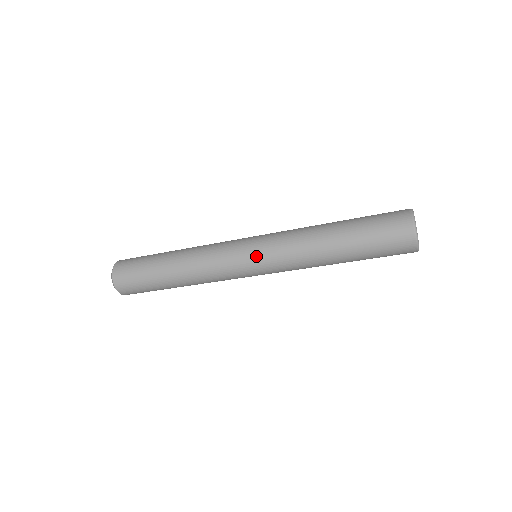
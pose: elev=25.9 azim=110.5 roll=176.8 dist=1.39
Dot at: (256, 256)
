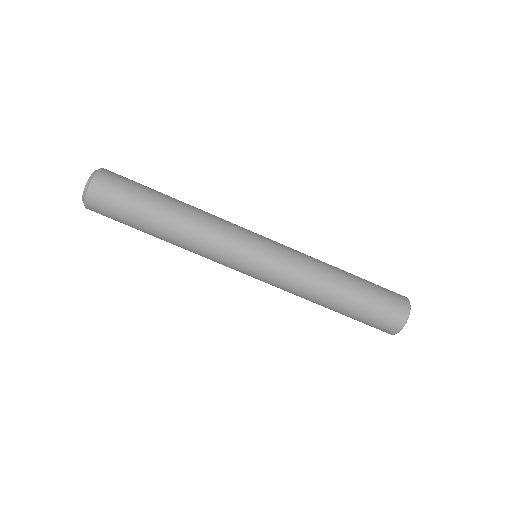
Dot at: (266, 258)
